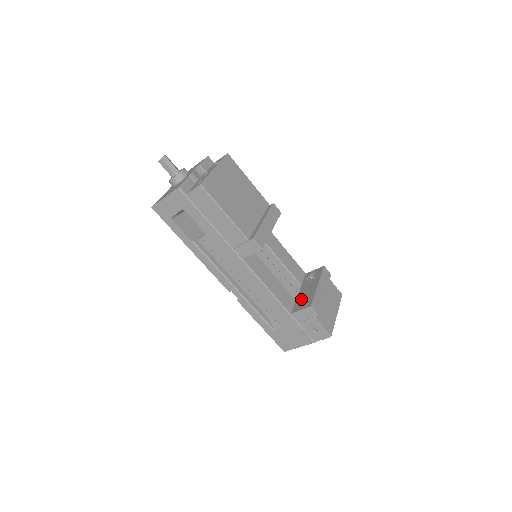
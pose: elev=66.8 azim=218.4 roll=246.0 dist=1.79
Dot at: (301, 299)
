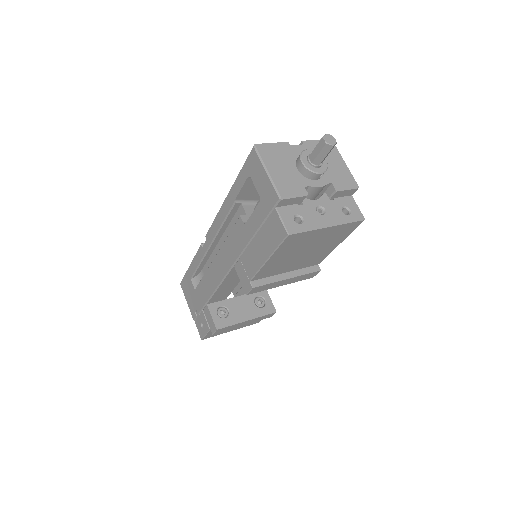
Dot at: (228, 307)
